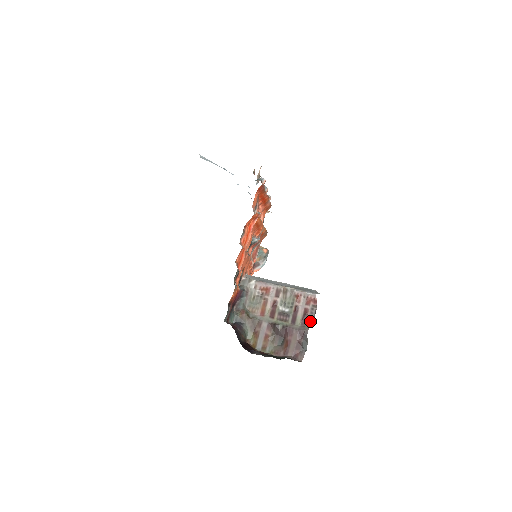
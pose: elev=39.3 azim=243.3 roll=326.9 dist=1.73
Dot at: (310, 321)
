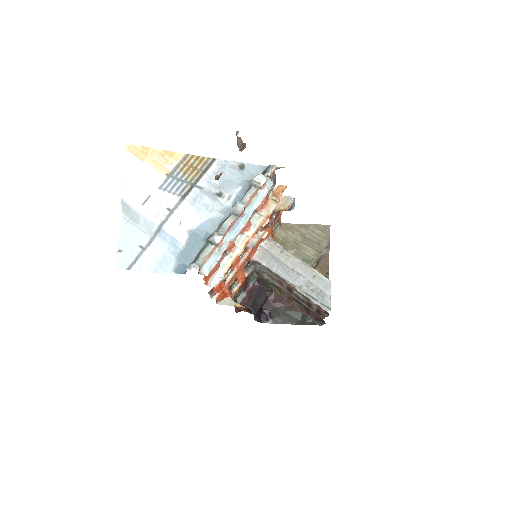
Dot at: (324, 316)
